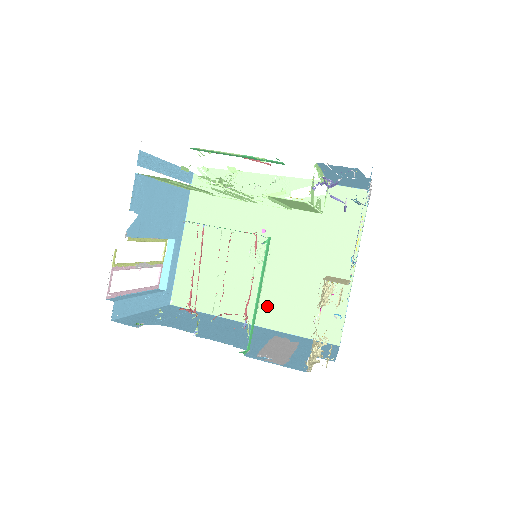
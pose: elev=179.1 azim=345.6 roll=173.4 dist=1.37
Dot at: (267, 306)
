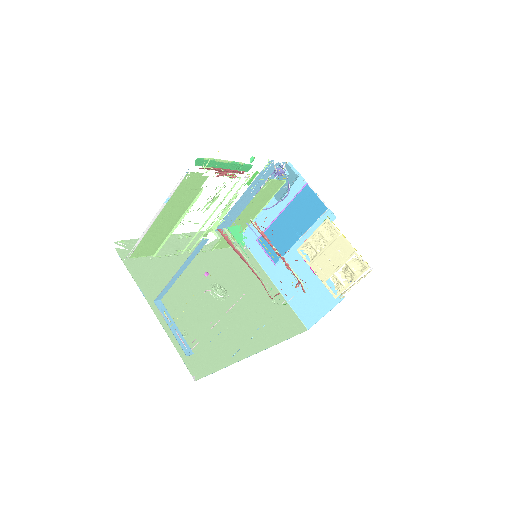
Dot at: (256, 329)
